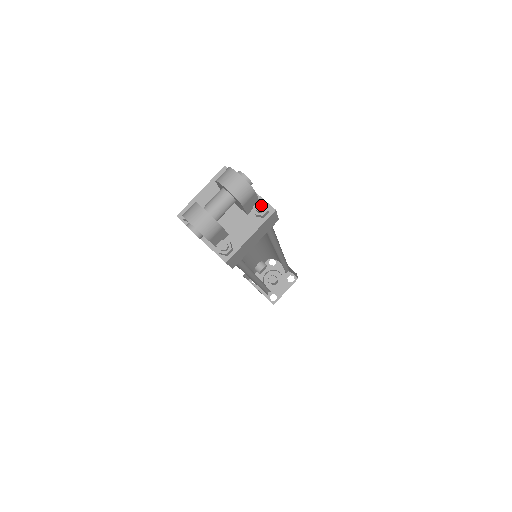
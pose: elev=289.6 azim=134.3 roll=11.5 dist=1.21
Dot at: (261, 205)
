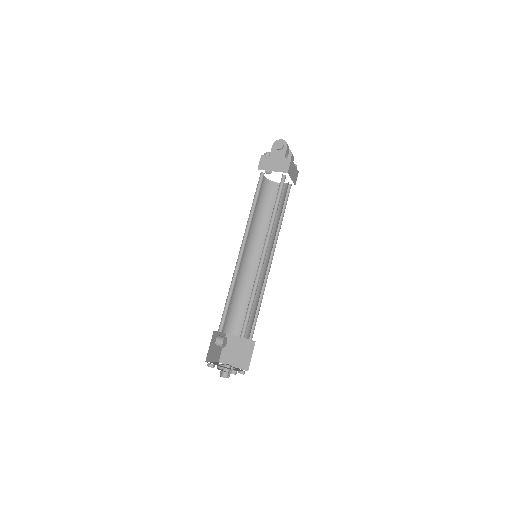
Dot at: (295, 165)
